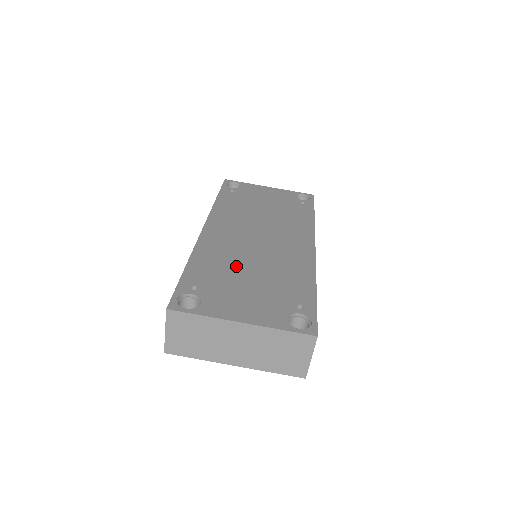
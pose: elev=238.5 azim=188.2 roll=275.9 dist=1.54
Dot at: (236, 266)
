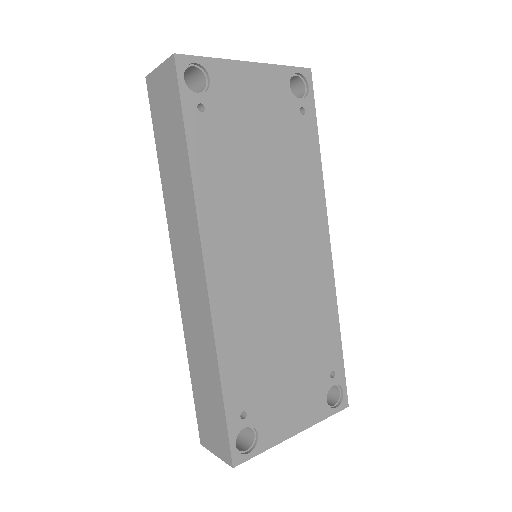
Dot at: (269, 344)
